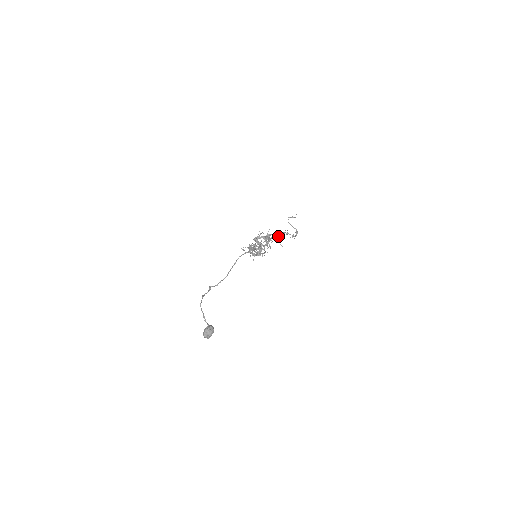
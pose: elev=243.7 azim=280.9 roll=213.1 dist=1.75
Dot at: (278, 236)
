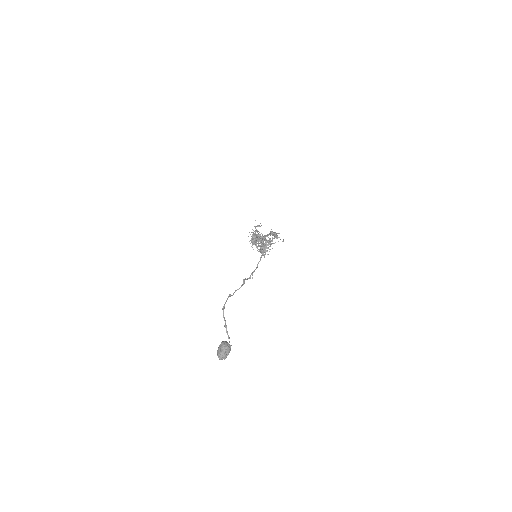
Dot at: occluded
